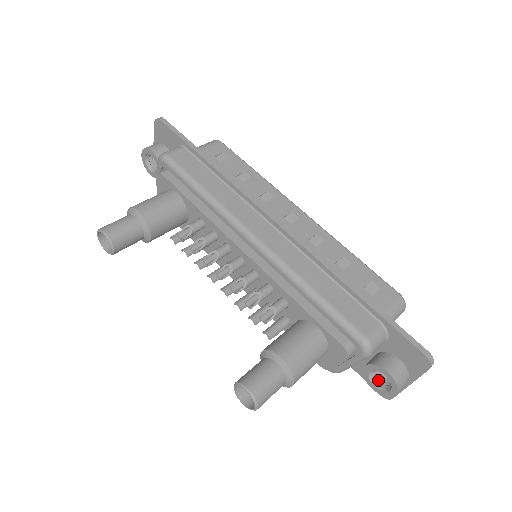
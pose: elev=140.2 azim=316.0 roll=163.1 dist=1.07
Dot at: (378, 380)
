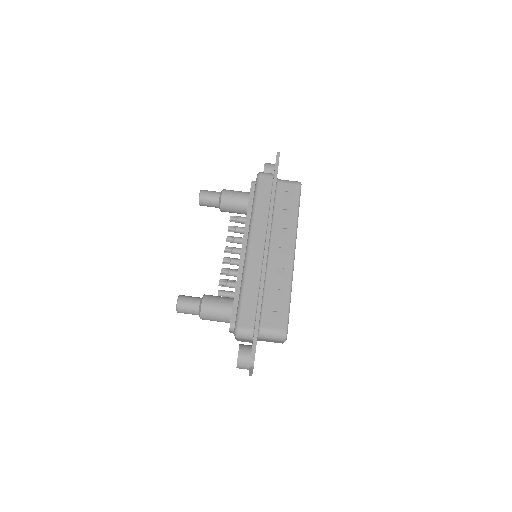
Dot at: occluded
